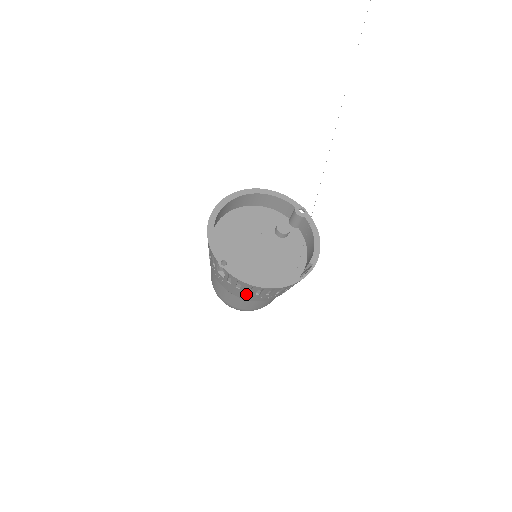
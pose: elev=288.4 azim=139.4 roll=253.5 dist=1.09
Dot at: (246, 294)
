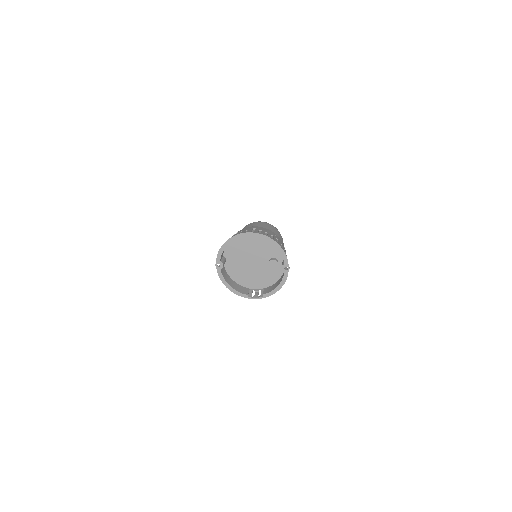
Dot at: occluded
